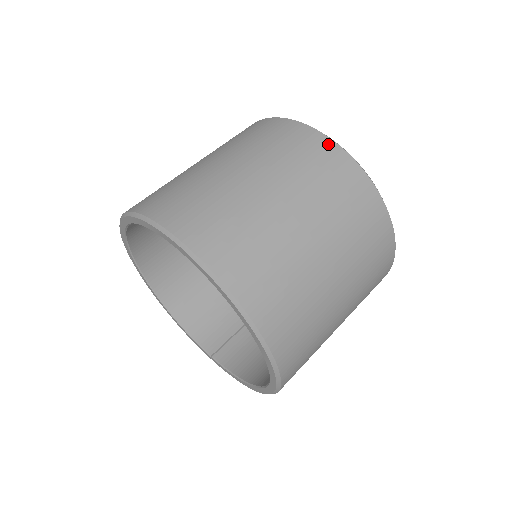
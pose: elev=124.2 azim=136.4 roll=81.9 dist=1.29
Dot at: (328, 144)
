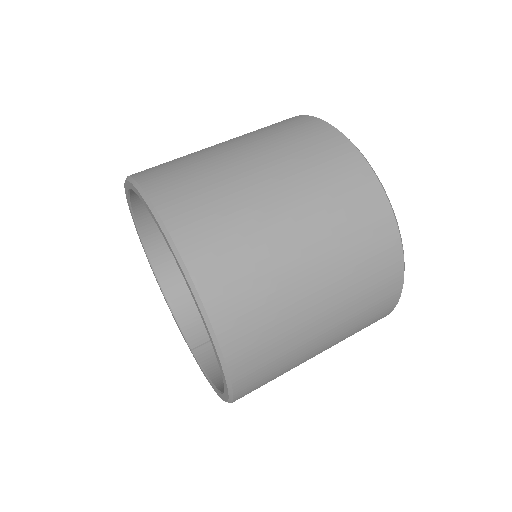
Dot at: (349, 149)
